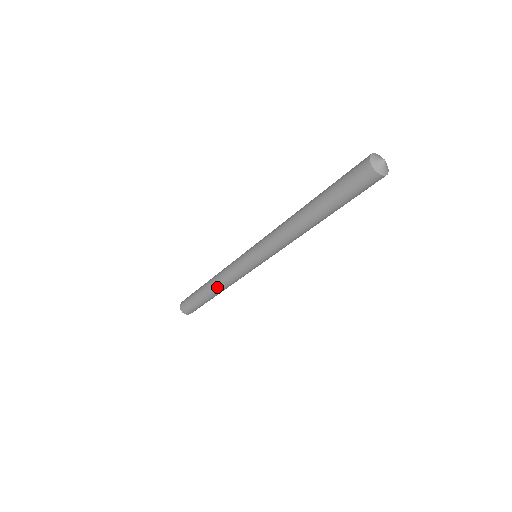
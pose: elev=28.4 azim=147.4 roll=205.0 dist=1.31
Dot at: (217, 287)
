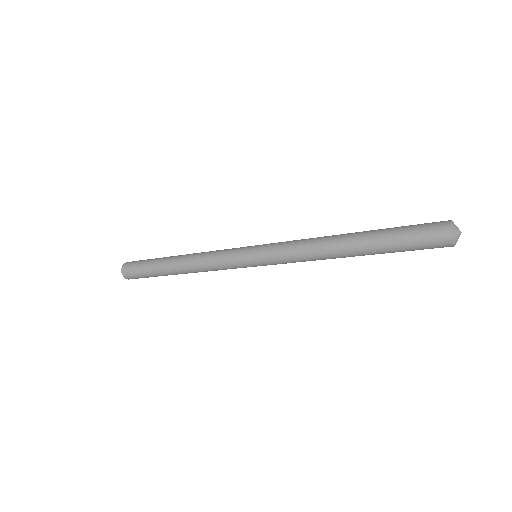
Dot at: (189, 269)
